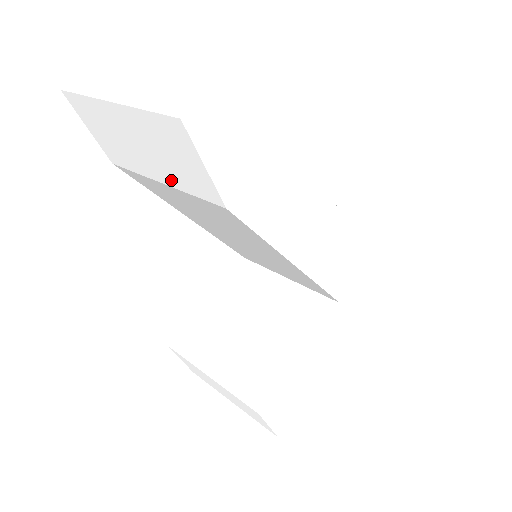
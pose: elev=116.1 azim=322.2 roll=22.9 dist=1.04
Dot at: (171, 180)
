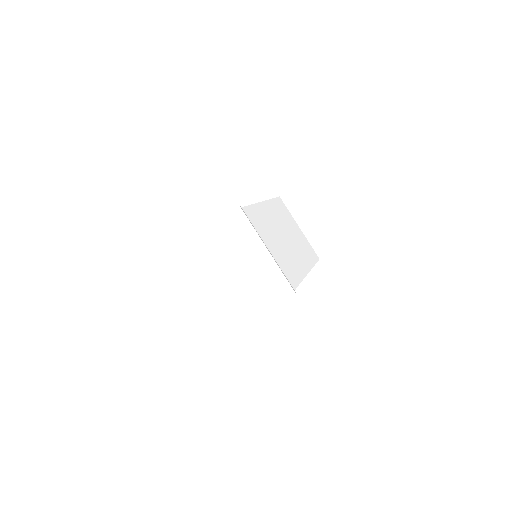
Dot at: occluded
